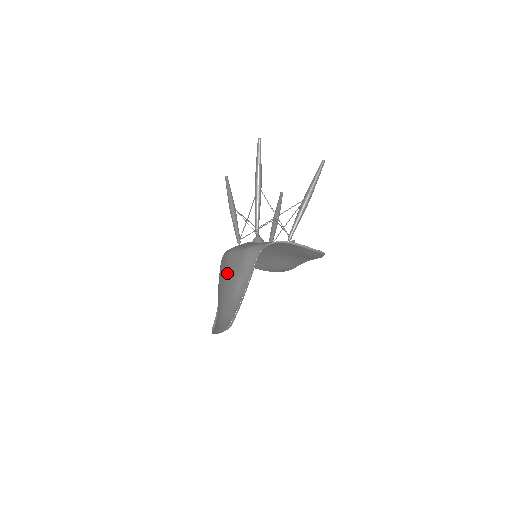
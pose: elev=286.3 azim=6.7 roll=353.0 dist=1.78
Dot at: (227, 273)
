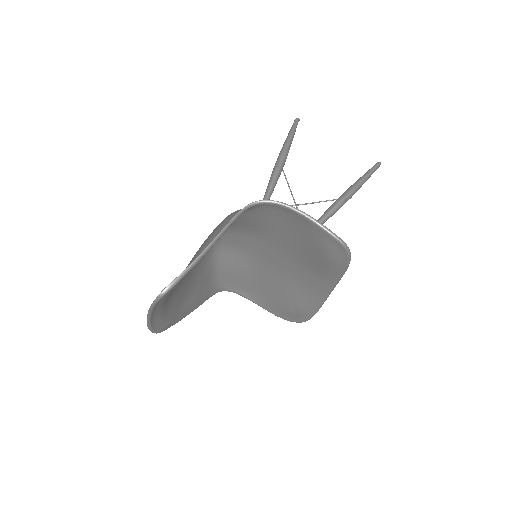
Dot at: occluded
